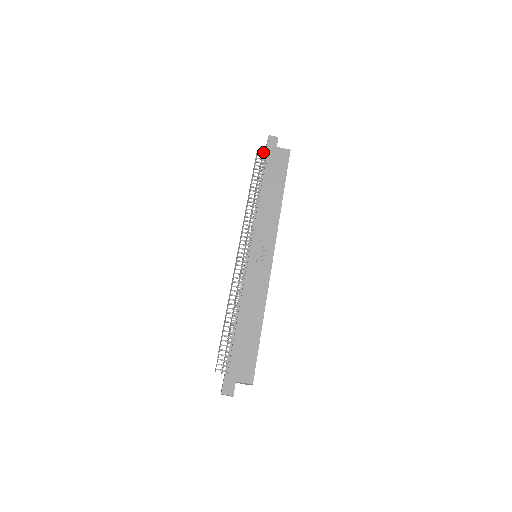
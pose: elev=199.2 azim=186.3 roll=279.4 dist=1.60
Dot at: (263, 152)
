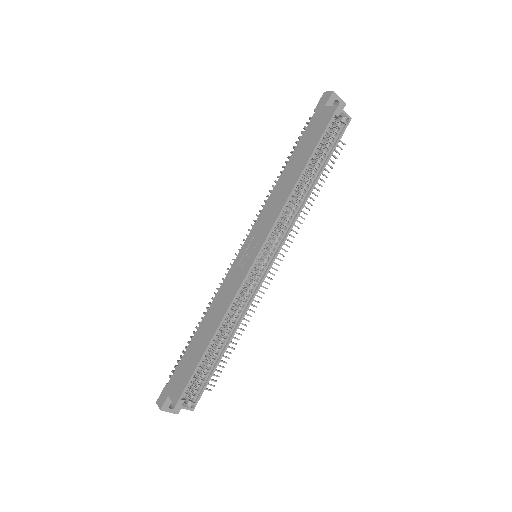
Dot at: occluded
